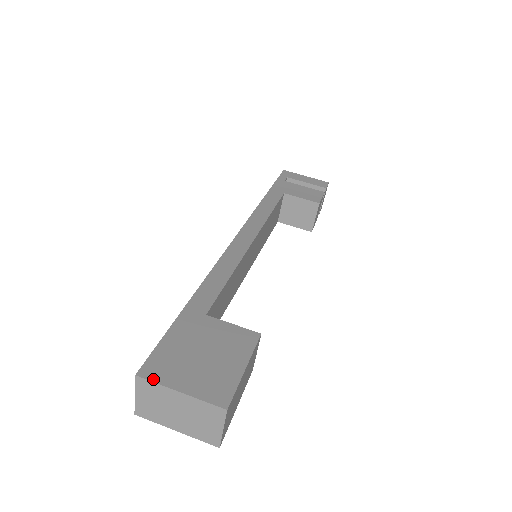
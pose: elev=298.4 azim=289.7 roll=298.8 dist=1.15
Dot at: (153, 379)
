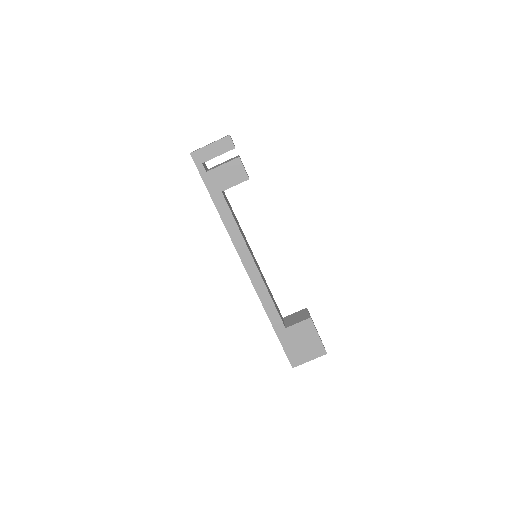
Dot at: (298, 365)
